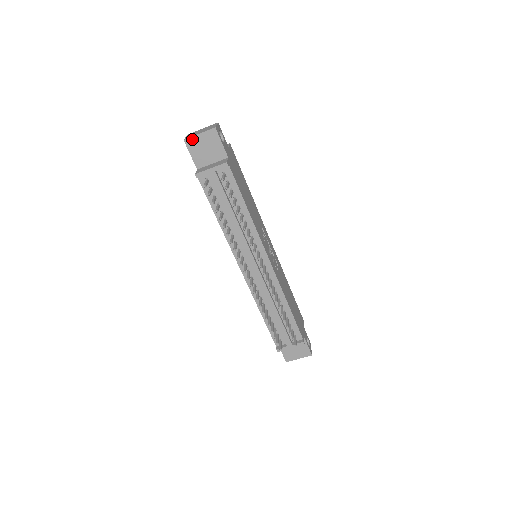
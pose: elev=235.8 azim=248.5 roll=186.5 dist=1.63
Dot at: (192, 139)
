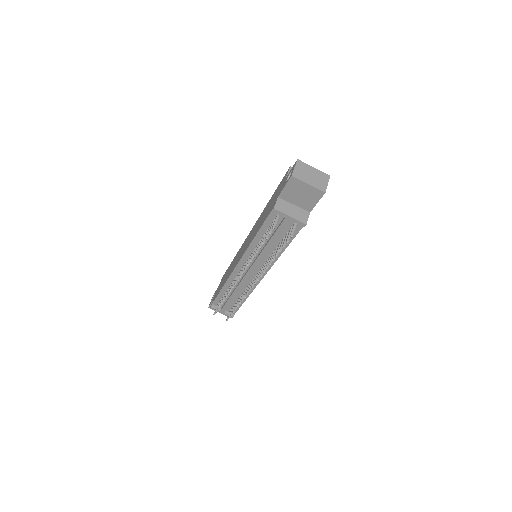
Dot at: (299, 181)
